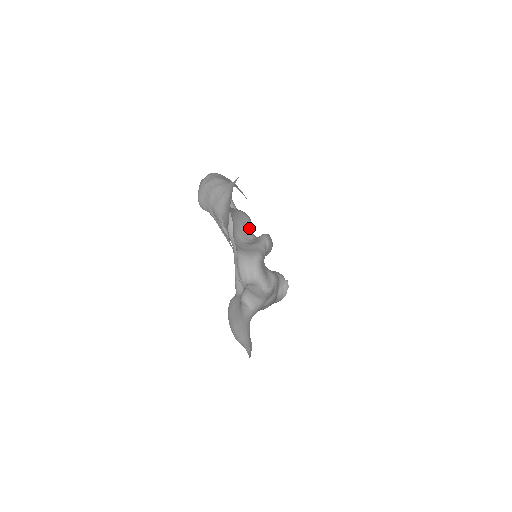
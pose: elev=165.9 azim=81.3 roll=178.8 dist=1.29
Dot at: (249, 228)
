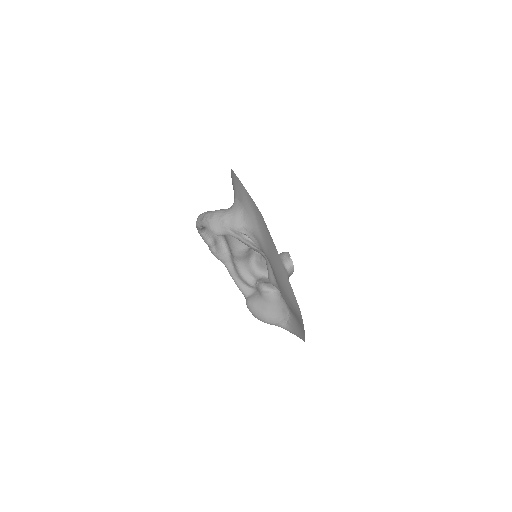
Dot at: occluded
